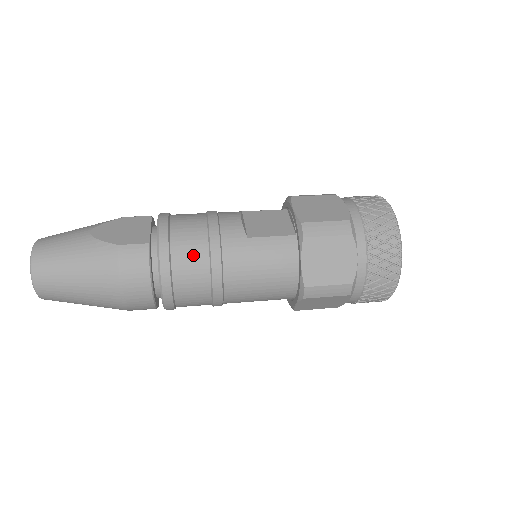
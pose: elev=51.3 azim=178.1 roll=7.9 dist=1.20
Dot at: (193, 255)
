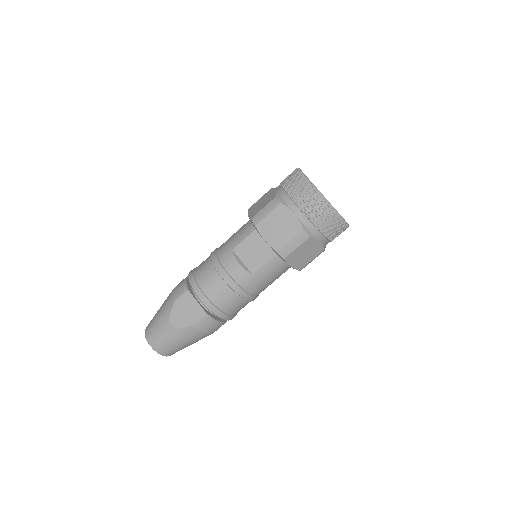
Dot at: (232, 302)
